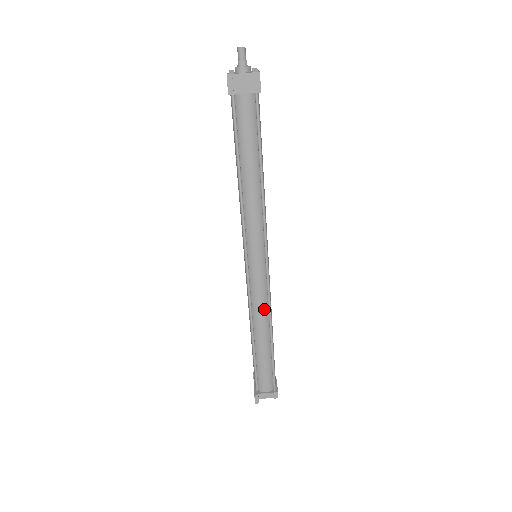
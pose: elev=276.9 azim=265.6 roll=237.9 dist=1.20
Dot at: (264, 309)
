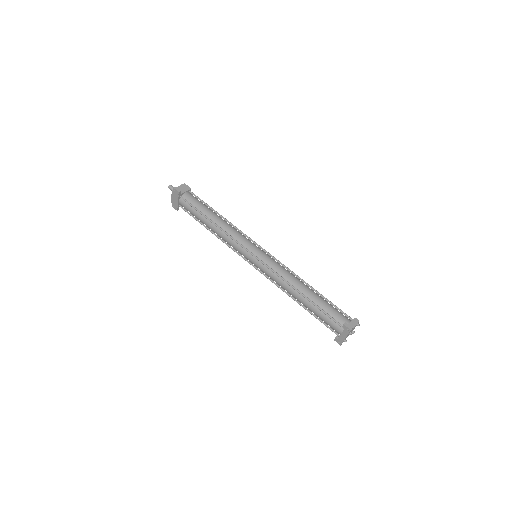
Dot at: (288, 273)
